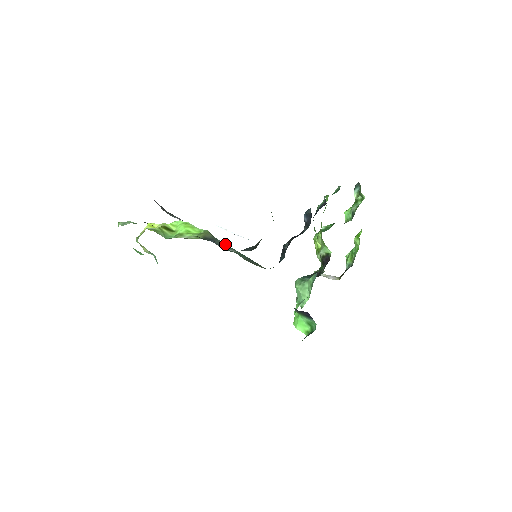
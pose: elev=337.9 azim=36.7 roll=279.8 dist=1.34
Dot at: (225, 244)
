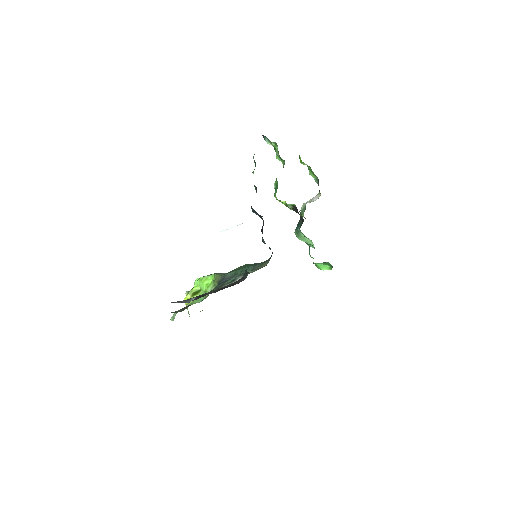
Dot at: (232, 272)
